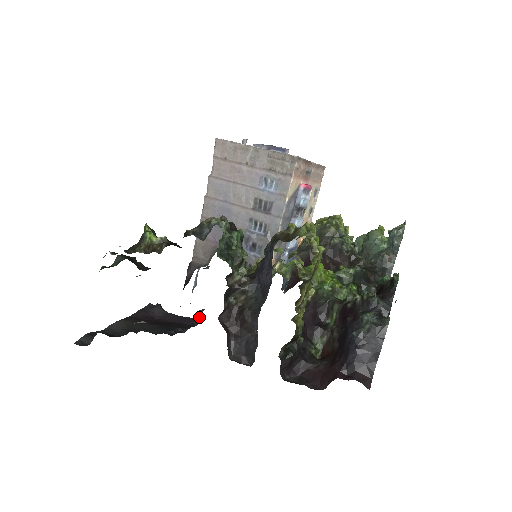
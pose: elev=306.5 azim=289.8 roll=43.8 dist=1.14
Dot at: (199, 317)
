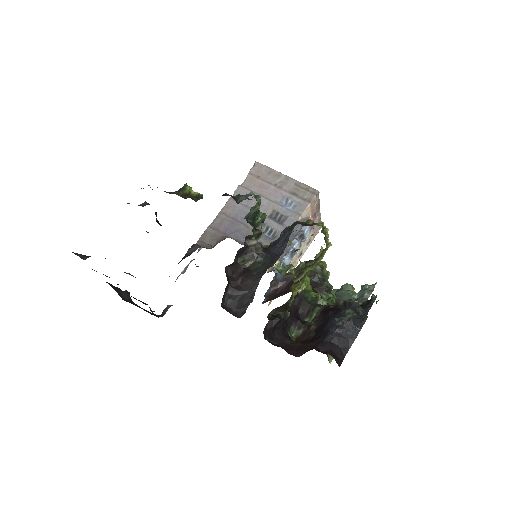
Dot at: occluded
